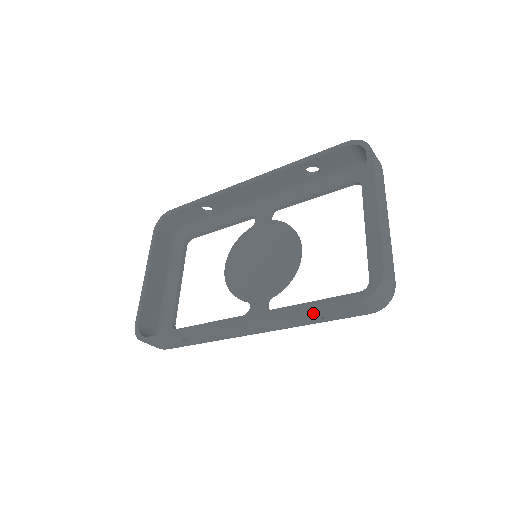
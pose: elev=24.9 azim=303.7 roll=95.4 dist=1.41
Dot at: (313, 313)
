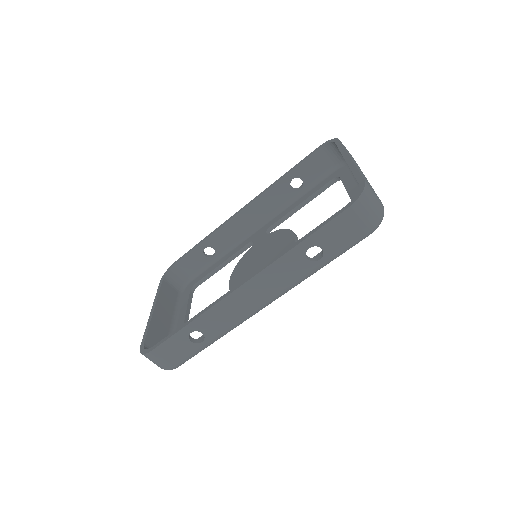
Dot at: (311, 243)
